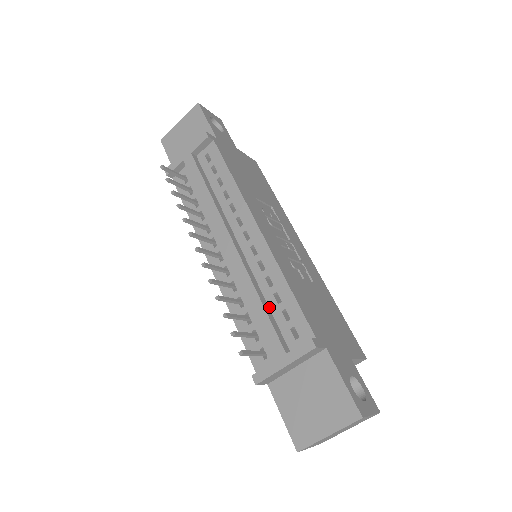
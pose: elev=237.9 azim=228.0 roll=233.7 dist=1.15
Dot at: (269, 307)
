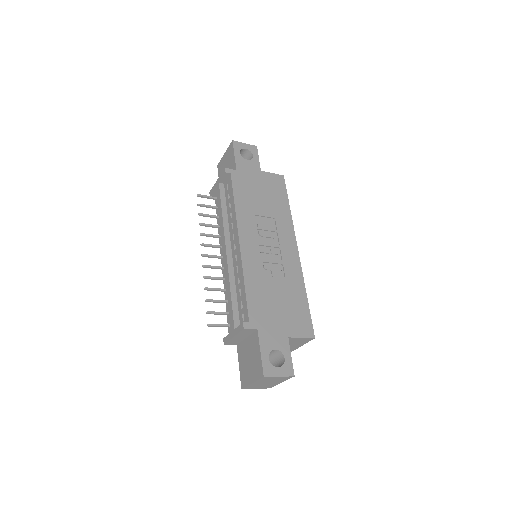
Dot at: (237, 297)
